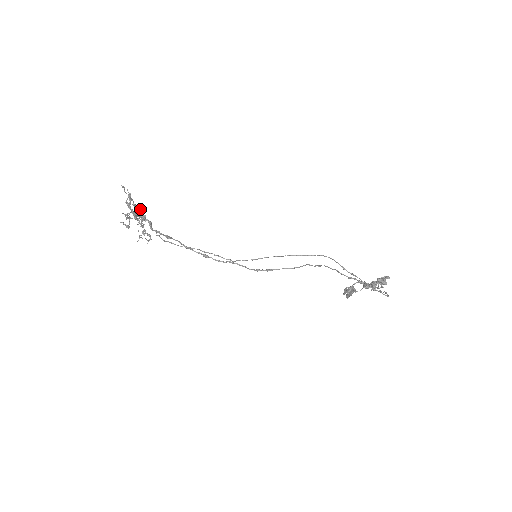
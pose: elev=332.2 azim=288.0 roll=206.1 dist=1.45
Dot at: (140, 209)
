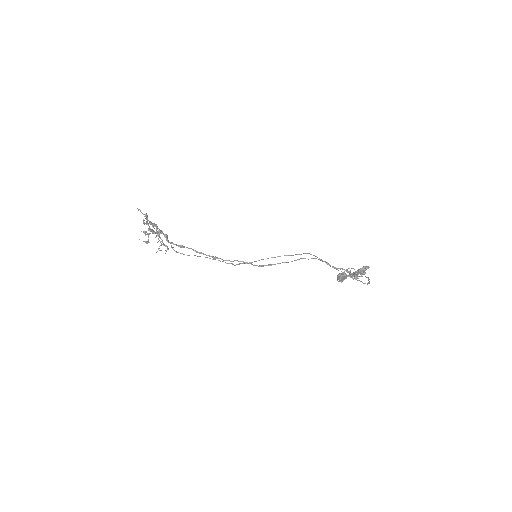
Dot at: (155, 226)
